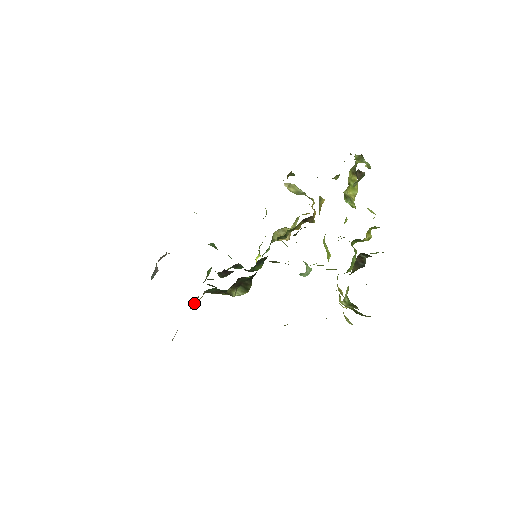
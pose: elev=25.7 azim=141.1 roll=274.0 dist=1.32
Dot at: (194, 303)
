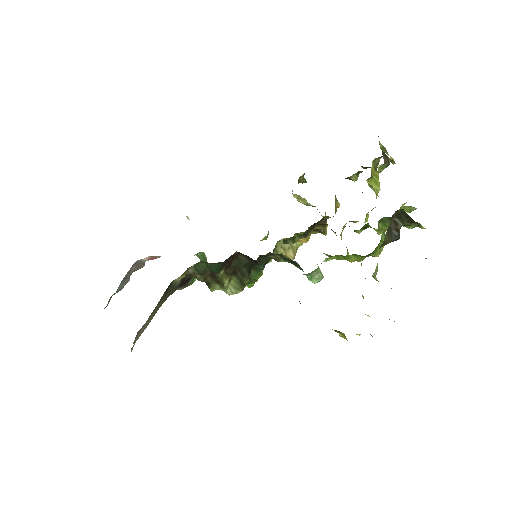
Dot at: (172, 290)
